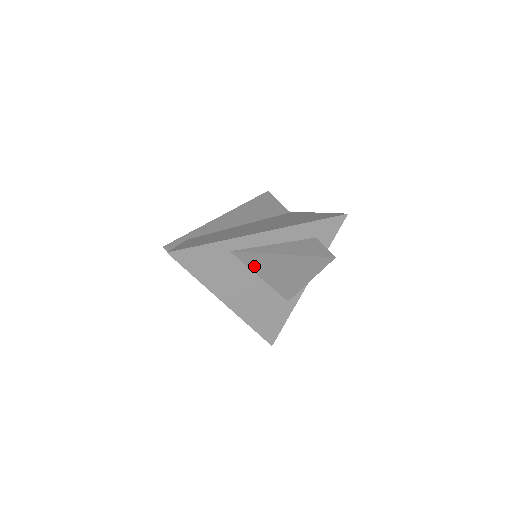
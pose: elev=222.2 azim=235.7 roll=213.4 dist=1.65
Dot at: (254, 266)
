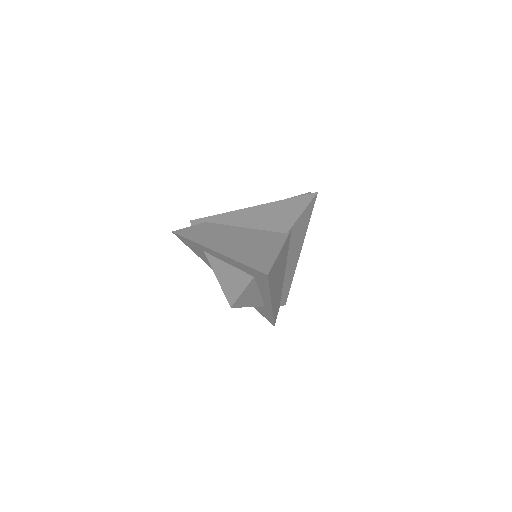
Dot at: occluded
